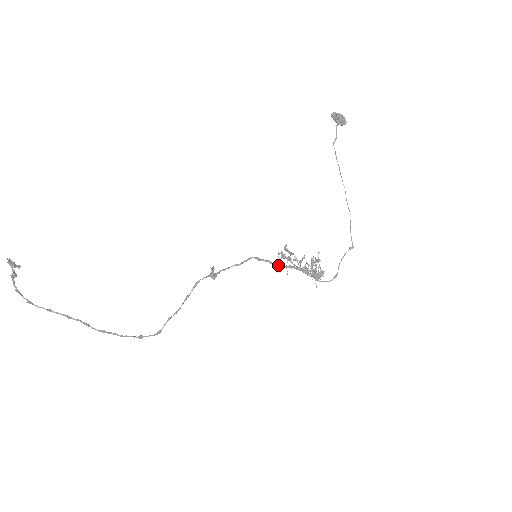
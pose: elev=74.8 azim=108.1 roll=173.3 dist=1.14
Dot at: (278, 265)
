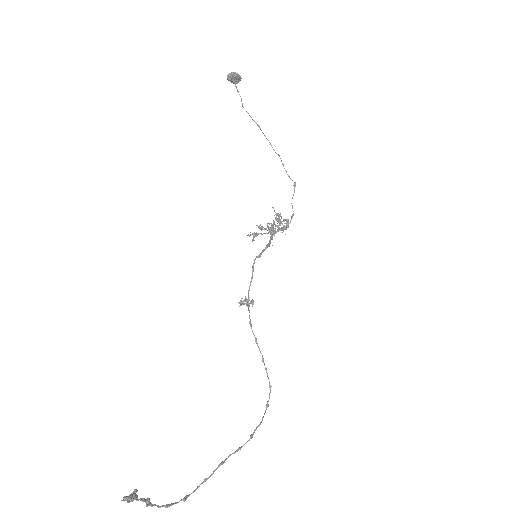
Dot at: occluded
